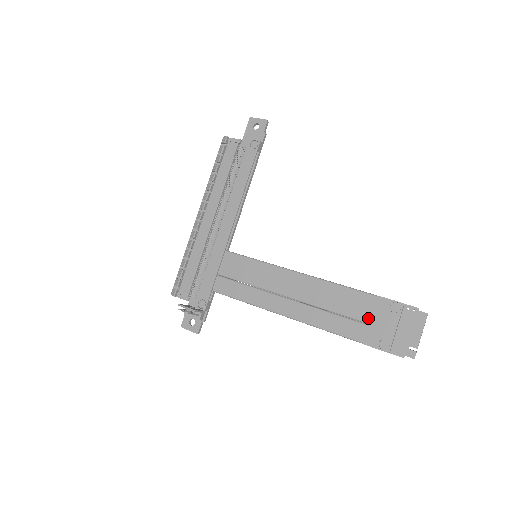
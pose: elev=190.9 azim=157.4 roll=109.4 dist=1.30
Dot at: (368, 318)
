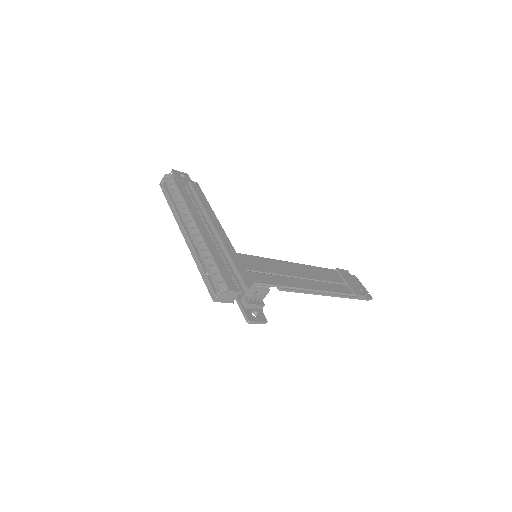
Dot at: (343, 281)
